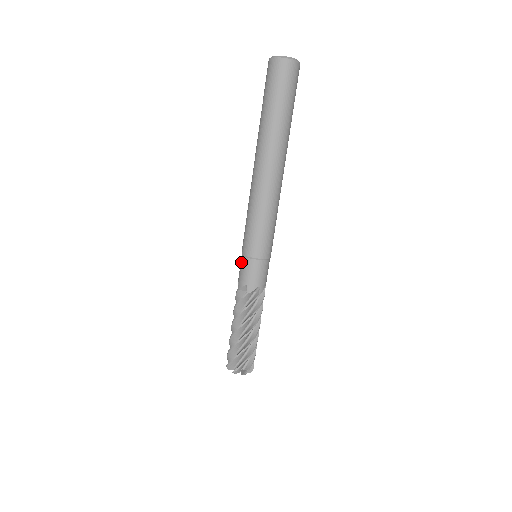
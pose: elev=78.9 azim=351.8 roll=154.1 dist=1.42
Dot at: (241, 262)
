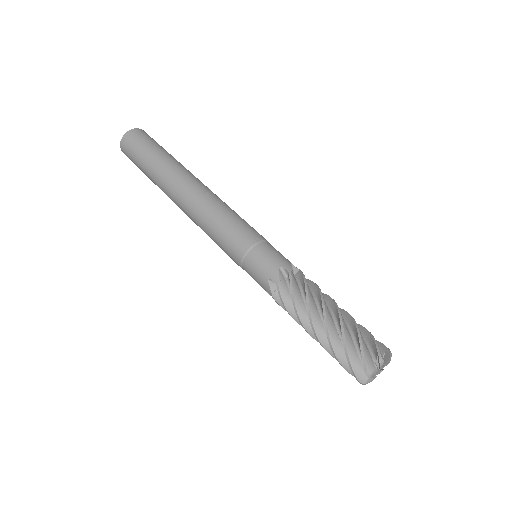
Dot at: occluded
